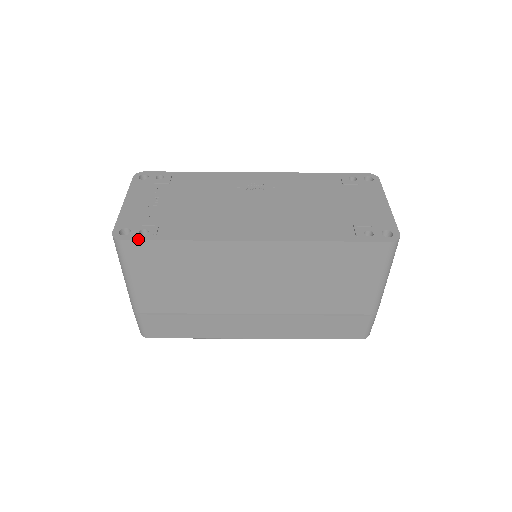
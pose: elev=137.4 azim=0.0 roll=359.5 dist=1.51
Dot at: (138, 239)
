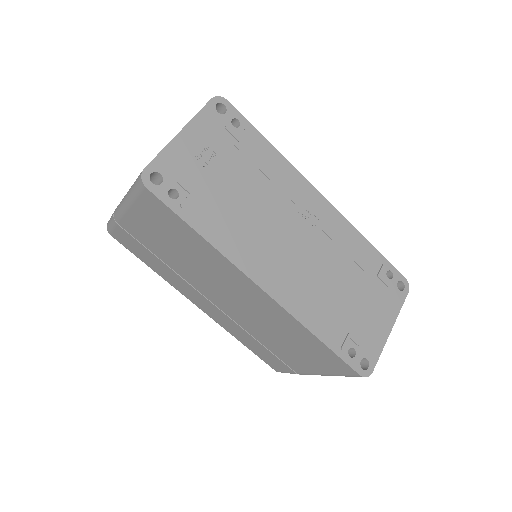
Dot at: (163, 200)
